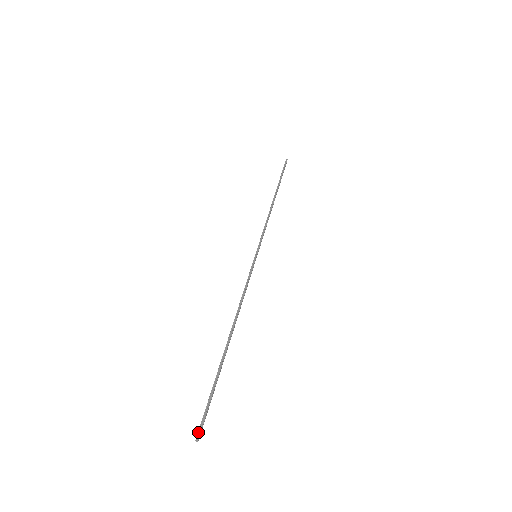
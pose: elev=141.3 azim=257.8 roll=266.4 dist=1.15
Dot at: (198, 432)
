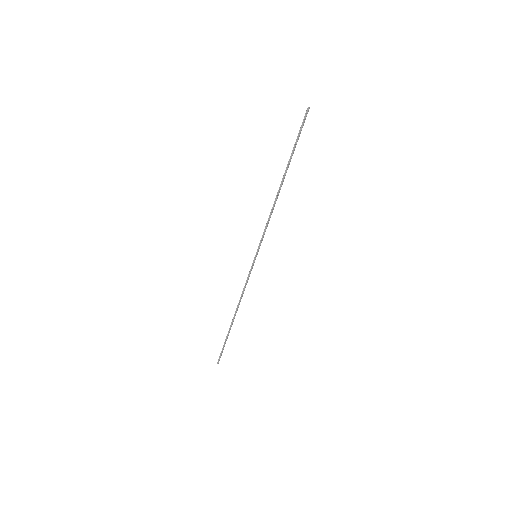
Dot at: (218, 361)
